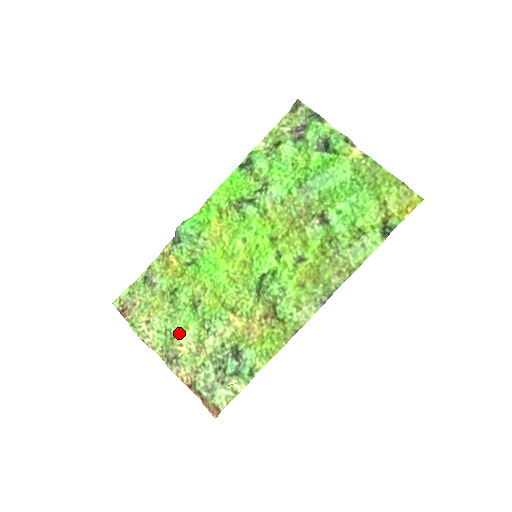
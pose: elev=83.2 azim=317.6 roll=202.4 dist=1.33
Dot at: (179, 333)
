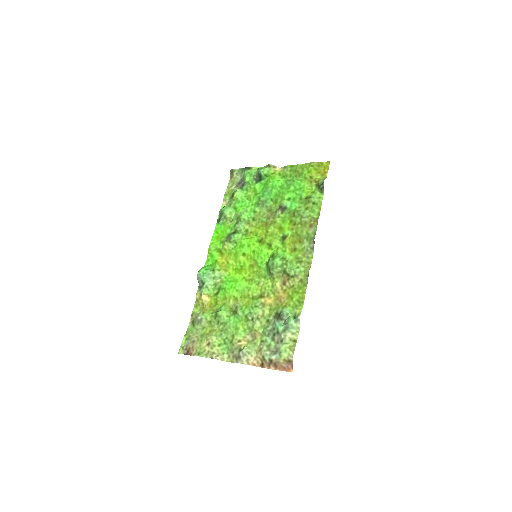
Dot at: (234, 335)
